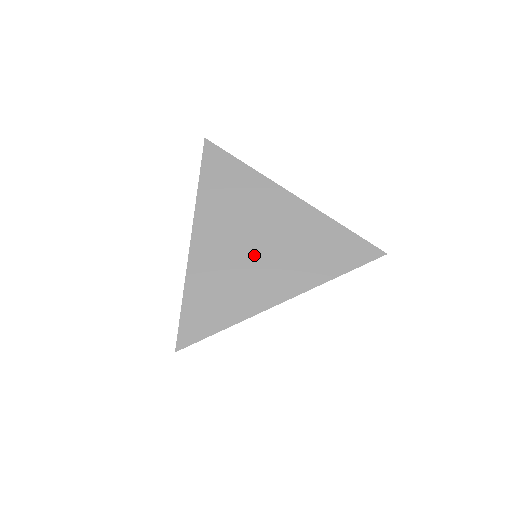
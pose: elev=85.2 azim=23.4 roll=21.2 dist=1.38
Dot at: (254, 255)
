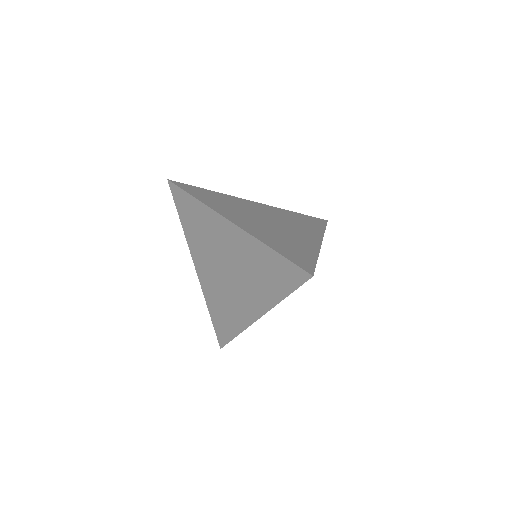
Dot at: (229, 281)
